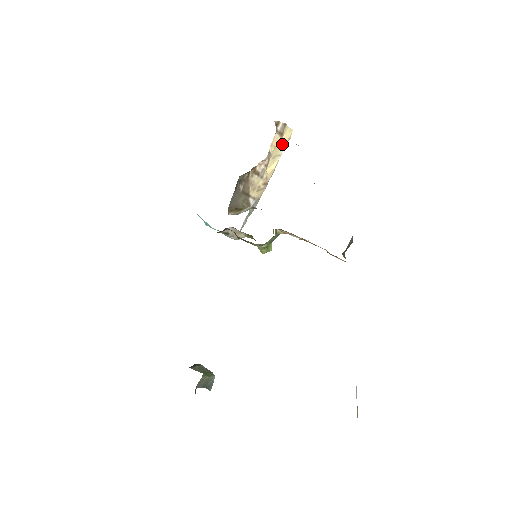
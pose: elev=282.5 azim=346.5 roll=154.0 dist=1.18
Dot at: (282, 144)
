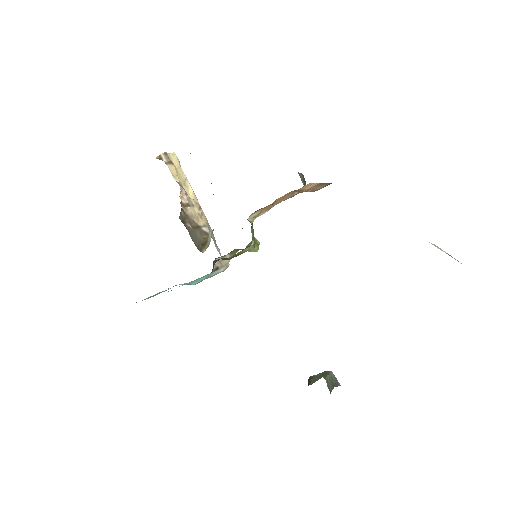
Dot at: (179, 170)
